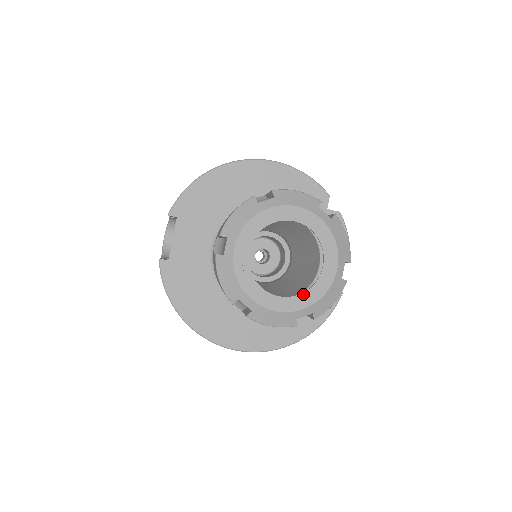
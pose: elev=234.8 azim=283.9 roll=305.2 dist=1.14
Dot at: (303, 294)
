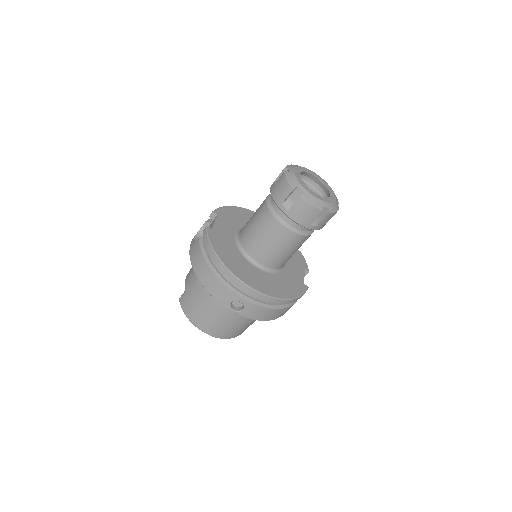
Dot at: (324, 198)
